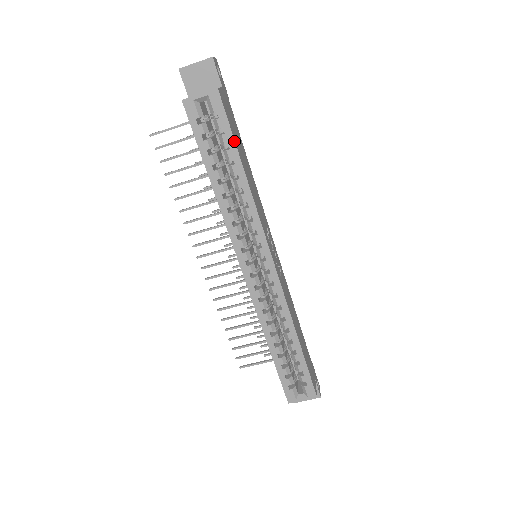
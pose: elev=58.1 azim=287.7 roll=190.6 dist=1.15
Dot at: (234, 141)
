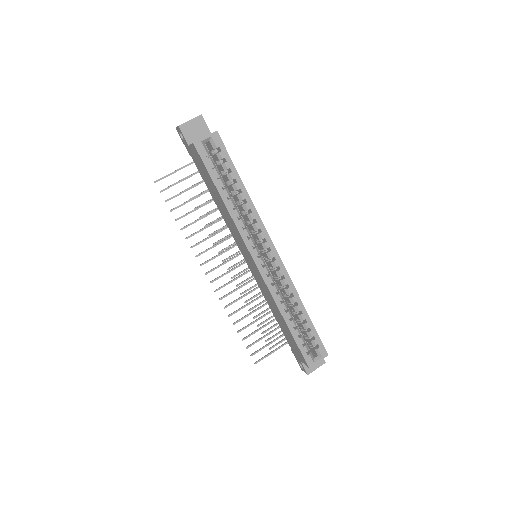
Dot at: (234, 166)
